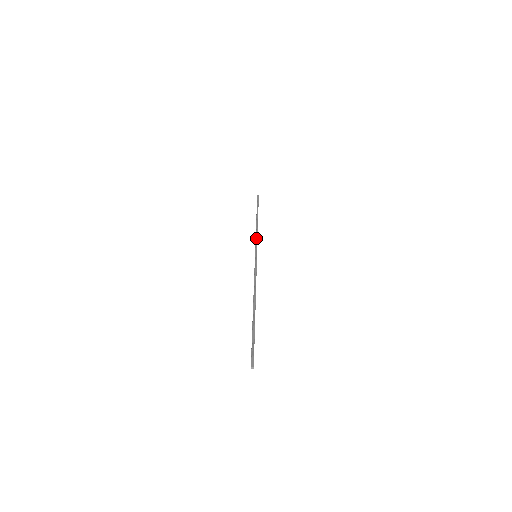
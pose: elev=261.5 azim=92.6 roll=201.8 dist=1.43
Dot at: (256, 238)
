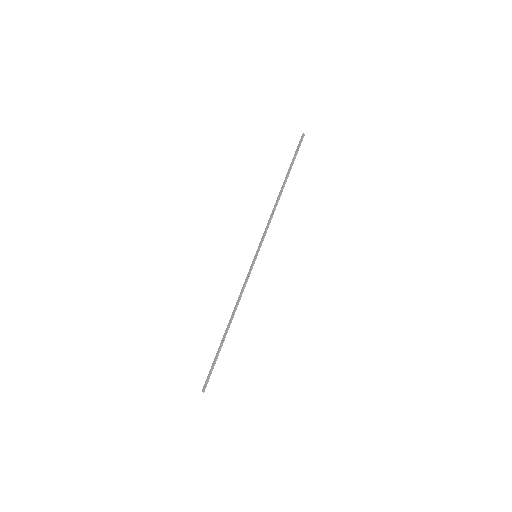
Dot at: (268, 227)
